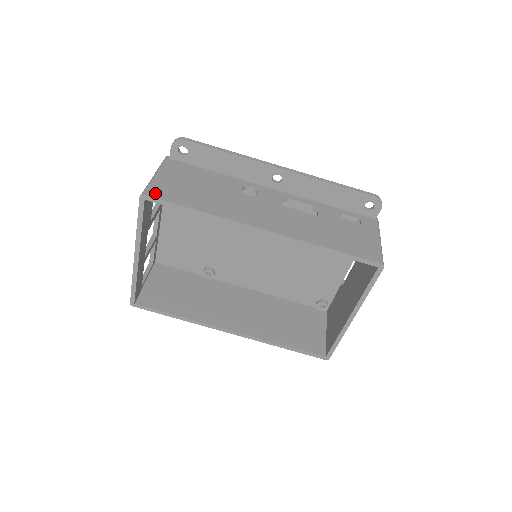
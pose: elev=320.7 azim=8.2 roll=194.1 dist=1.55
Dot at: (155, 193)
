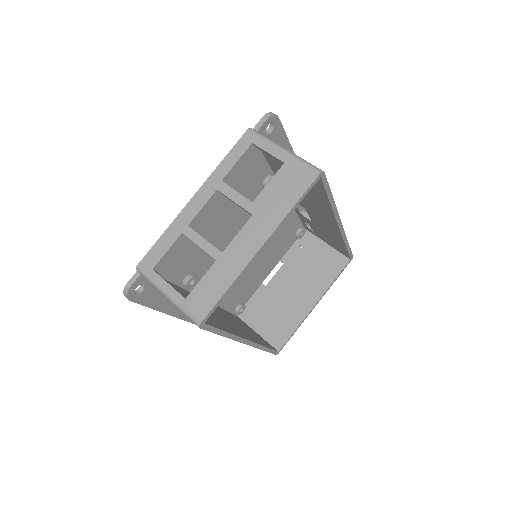
Dot at: occluded
